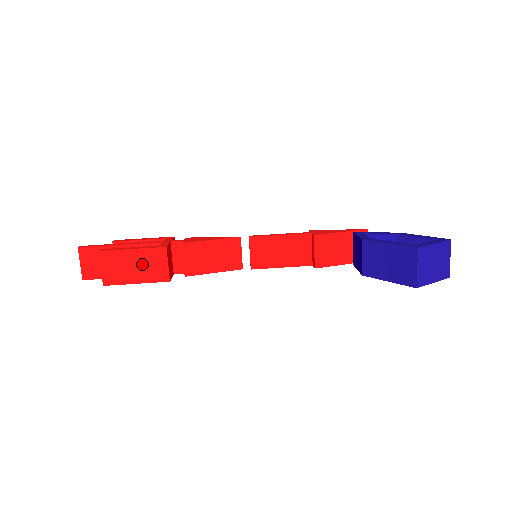
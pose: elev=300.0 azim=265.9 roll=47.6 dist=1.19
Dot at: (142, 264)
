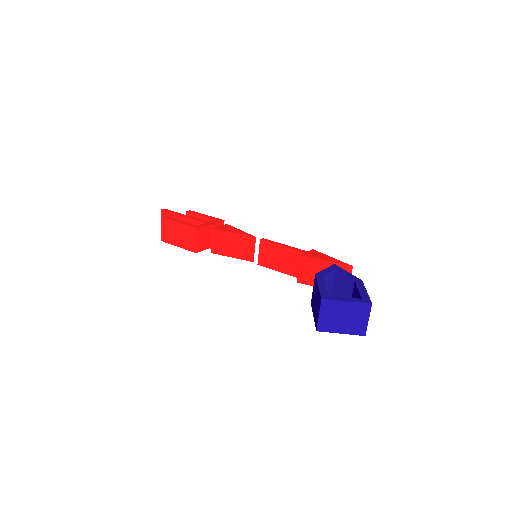
Dot at: (182, 235)
